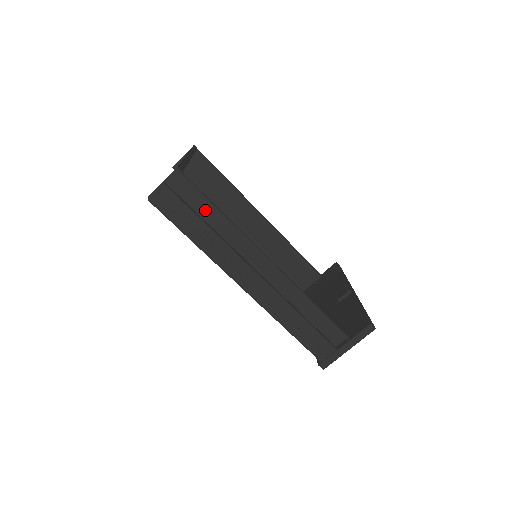
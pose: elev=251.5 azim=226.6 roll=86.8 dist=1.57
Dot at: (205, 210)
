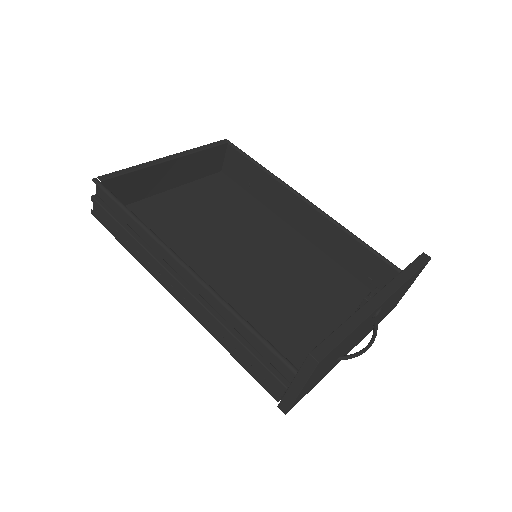
Dot at: (126, 215)
